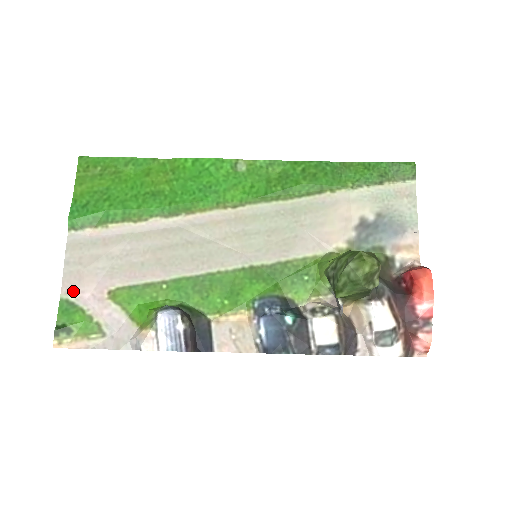
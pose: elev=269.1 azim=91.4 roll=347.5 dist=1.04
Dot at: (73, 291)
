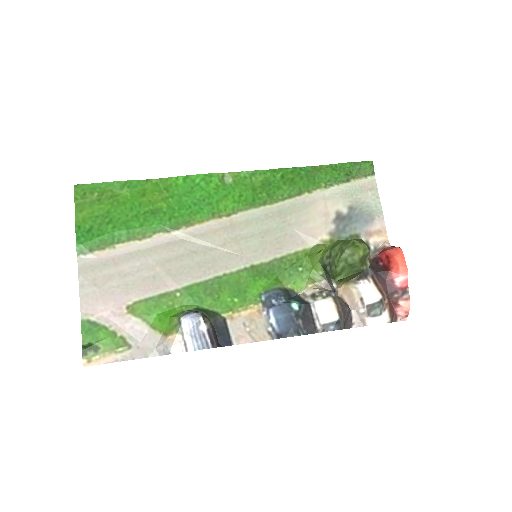
Dot at: (92, 311)
